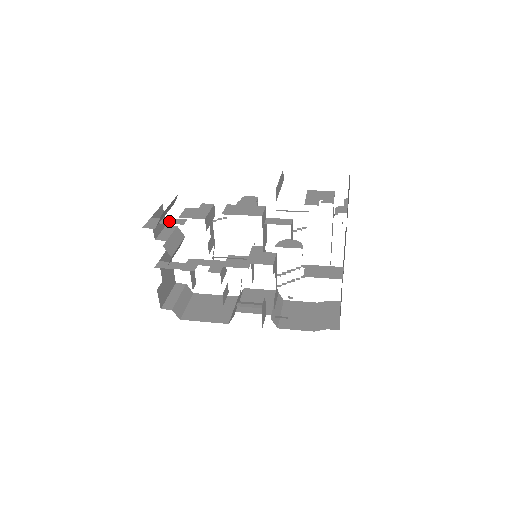
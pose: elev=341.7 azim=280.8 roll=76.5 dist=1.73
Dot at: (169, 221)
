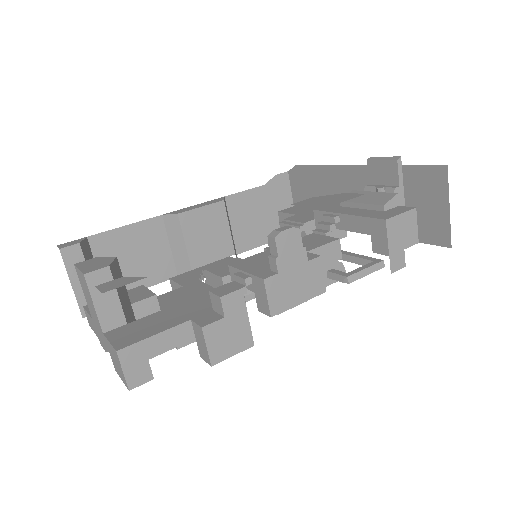
Dot at: (163, 344)
